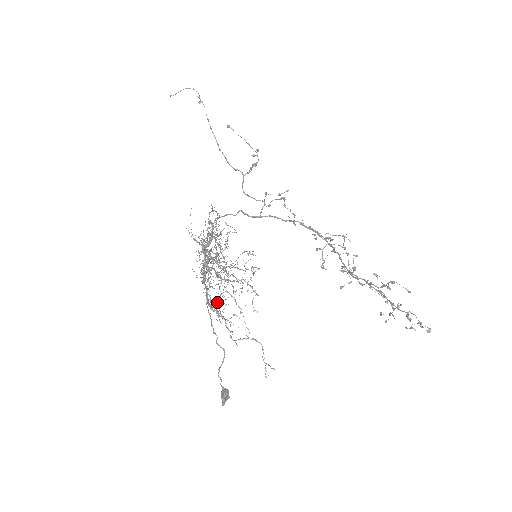
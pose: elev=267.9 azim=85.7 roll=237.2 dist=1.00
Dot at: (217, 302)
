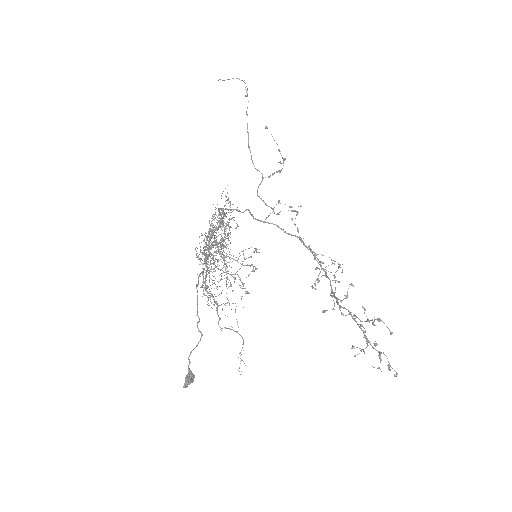
Dot at: occluded
